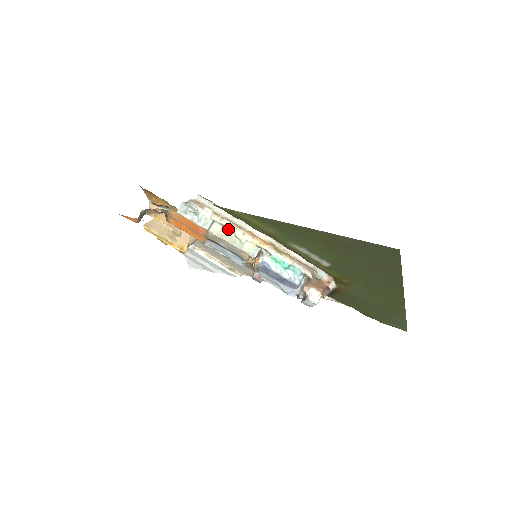
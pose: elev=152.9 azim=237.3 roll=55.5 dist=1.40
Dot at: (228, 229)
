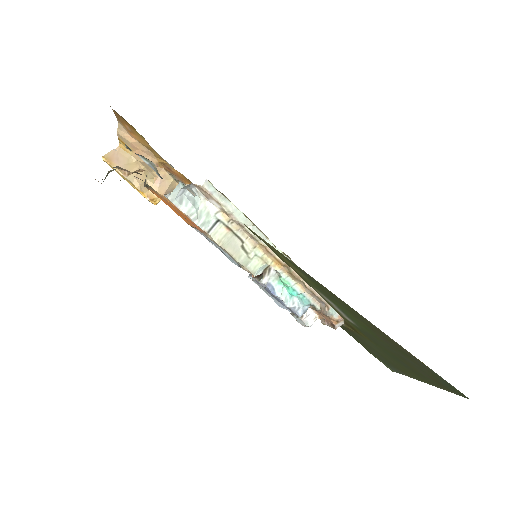
Dot at: (235, 235)
